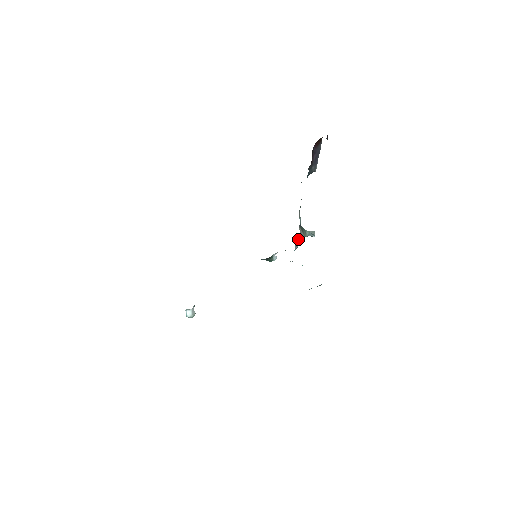
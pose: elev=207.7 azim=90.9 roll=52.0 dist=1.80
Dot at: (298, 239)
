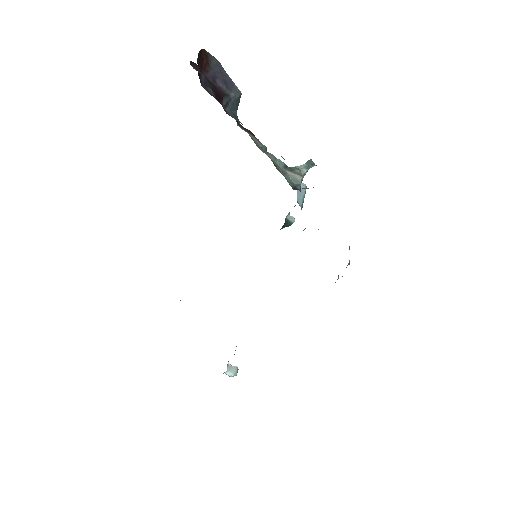
Dot at: occluded
